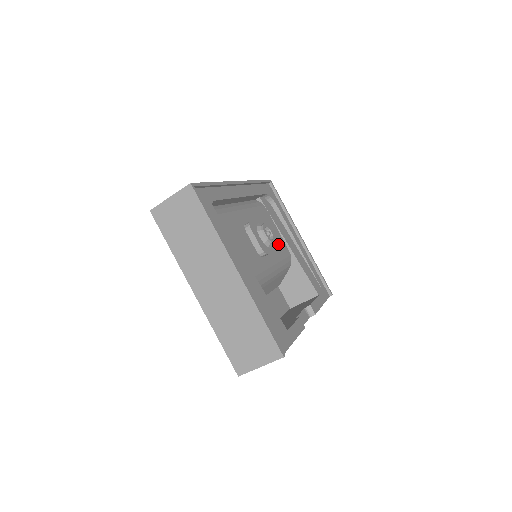
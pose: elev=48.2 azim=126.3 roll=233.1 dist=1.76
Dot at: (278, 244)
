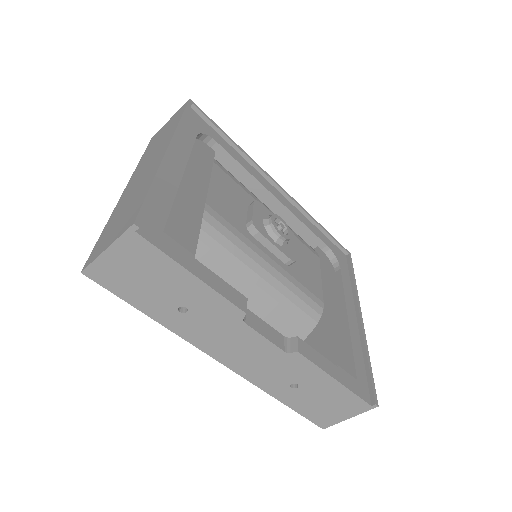
Dot at: (305, 277)
